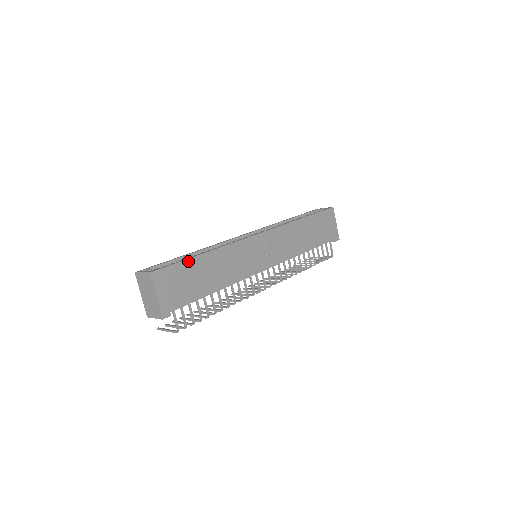
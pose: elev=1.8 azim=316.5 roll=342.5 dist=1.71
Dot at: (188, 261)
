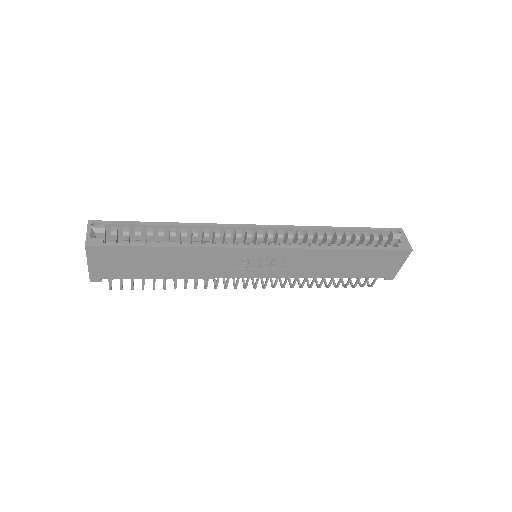
Dot at: (142, 248)
